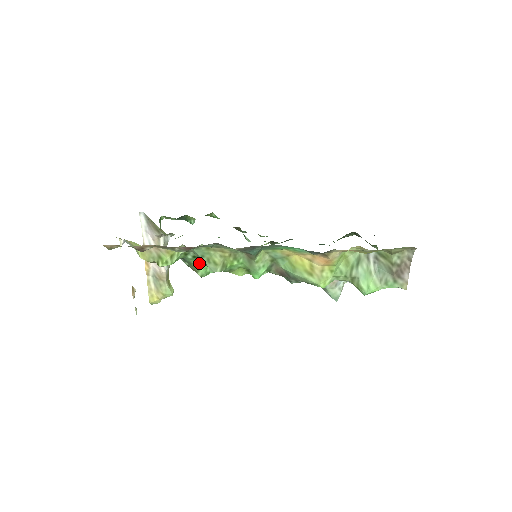
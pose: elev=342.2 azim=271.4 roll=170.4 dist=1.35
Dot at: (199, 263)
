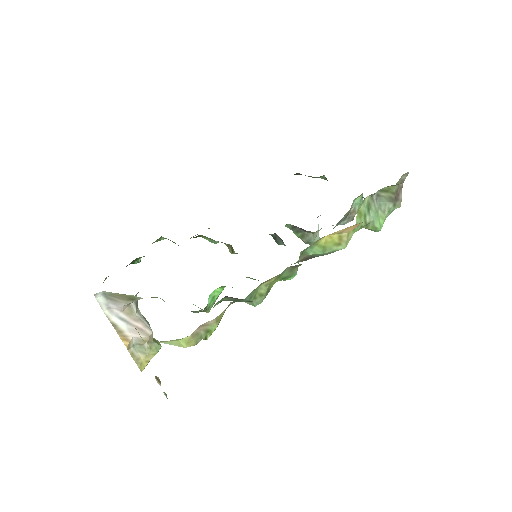
Dot at: (208, 302)
